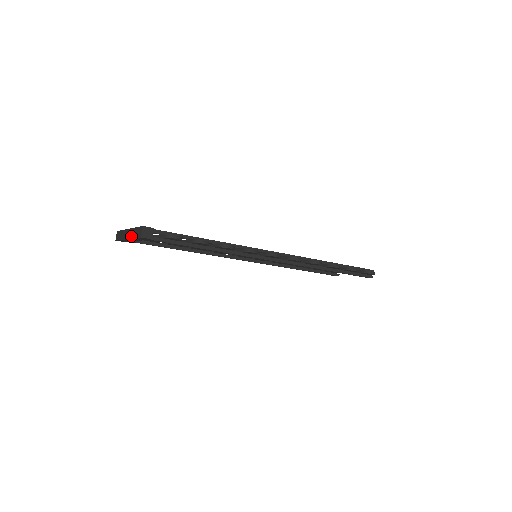
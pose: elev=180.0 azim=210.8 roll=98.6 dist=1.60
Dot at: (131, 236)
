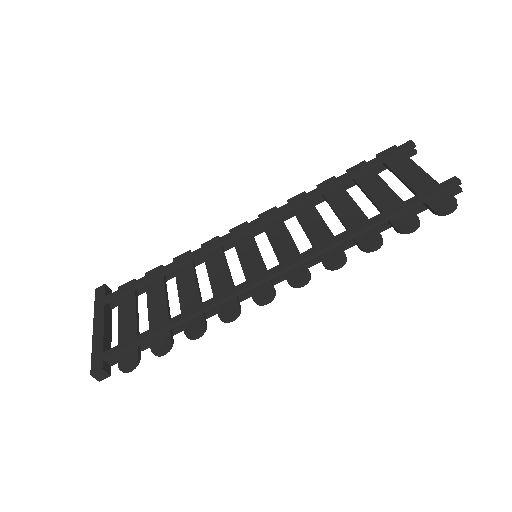
Dot at: occluded
